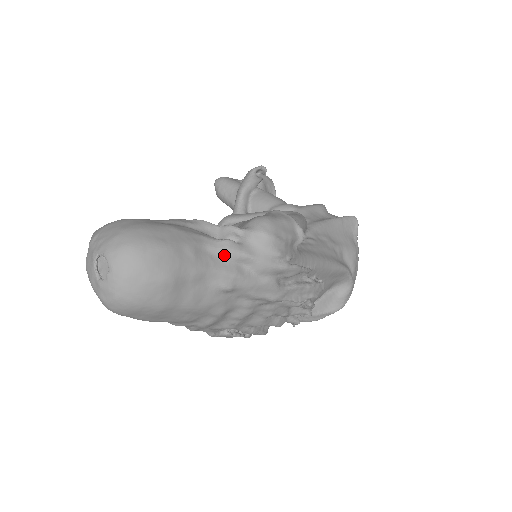
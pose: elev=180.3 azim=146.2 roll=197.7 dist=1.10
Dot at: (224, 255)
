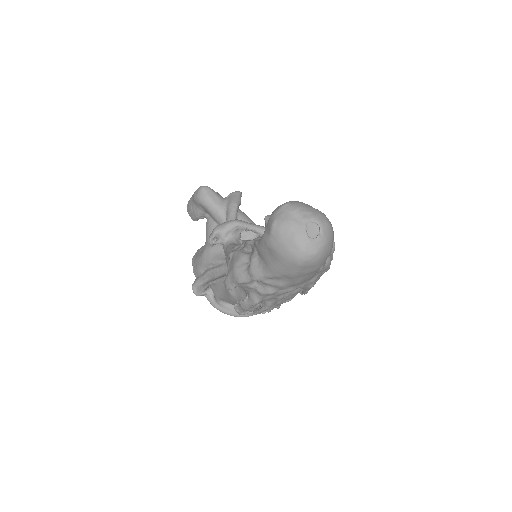
Dot at: occluded
